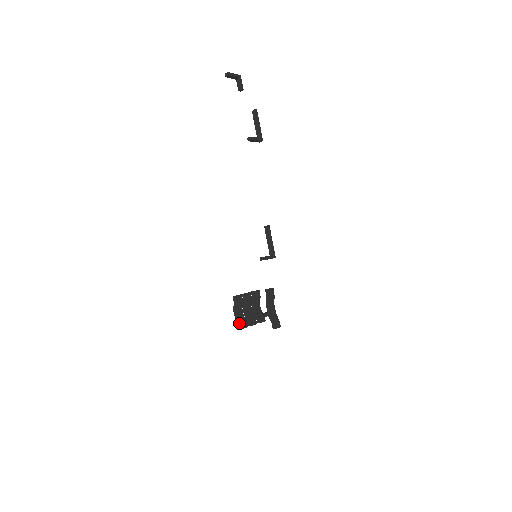
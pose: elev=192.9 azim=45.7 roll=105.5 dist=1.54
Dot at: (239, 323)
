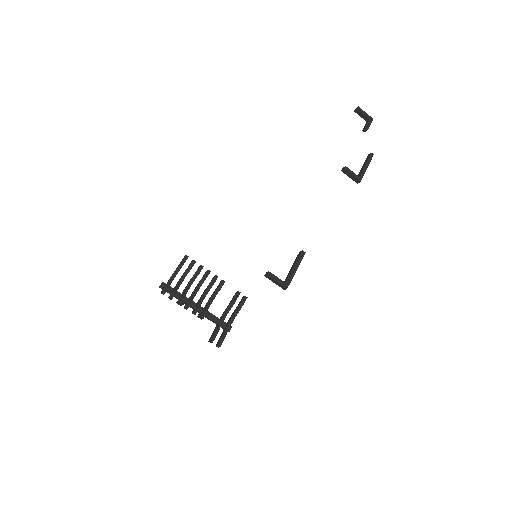
Dot at: (165, 285)
